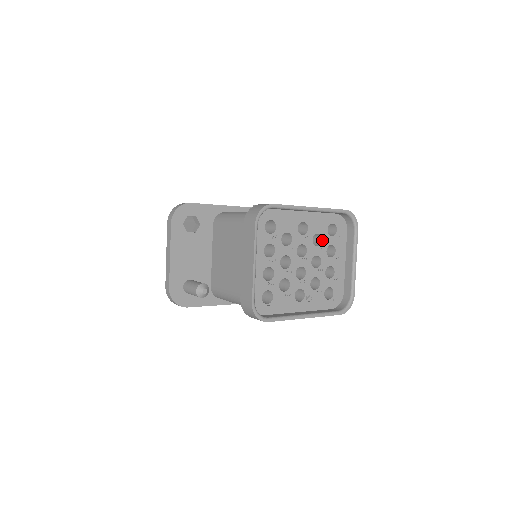
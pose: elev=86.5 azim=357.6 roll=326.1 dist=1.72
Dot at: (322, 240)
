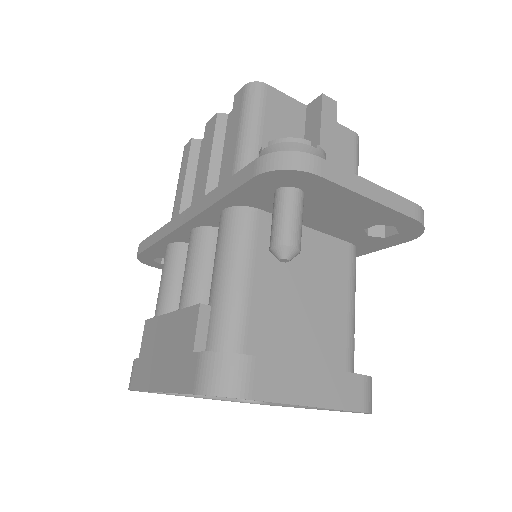
Dot at: occluded
